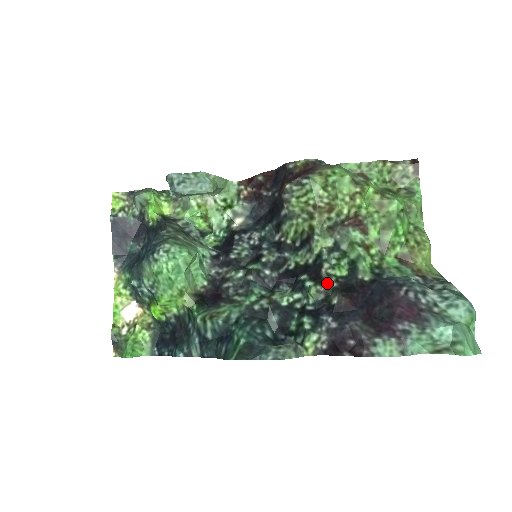
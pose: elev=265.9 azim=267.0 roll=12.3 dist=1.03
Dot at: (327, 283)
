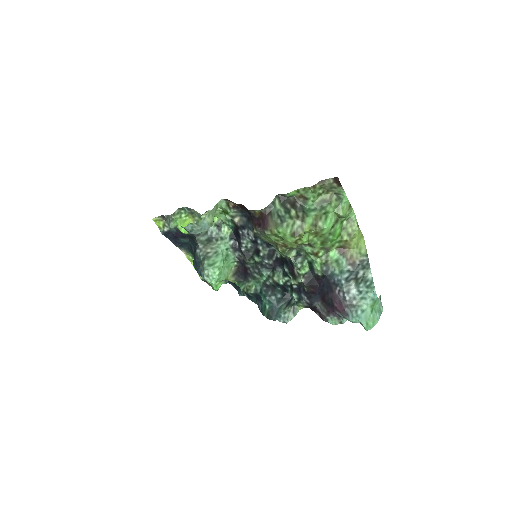
Dot at: (299, 280)
